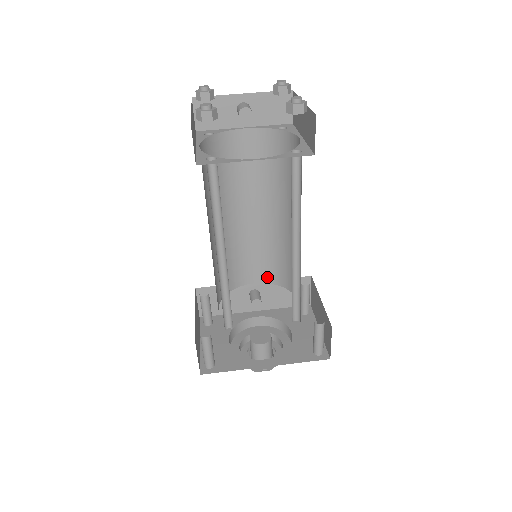
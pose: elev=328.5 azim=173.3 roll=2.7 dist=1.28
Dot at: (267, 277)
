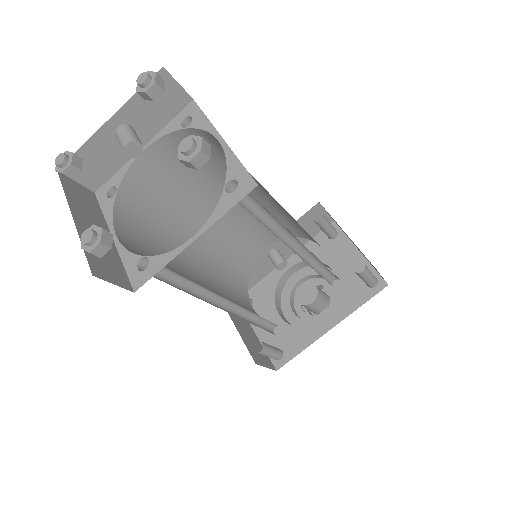
Dot at: (276, 237)
